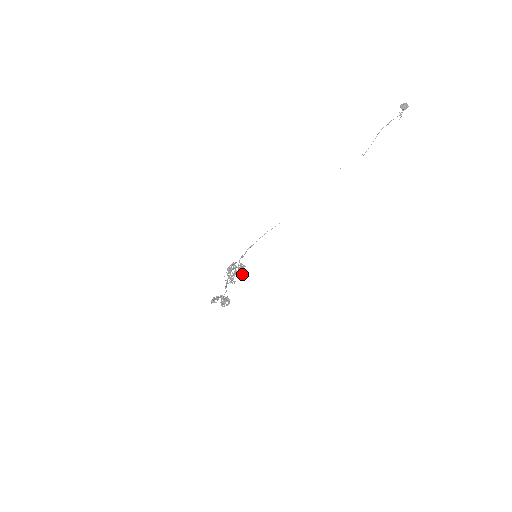
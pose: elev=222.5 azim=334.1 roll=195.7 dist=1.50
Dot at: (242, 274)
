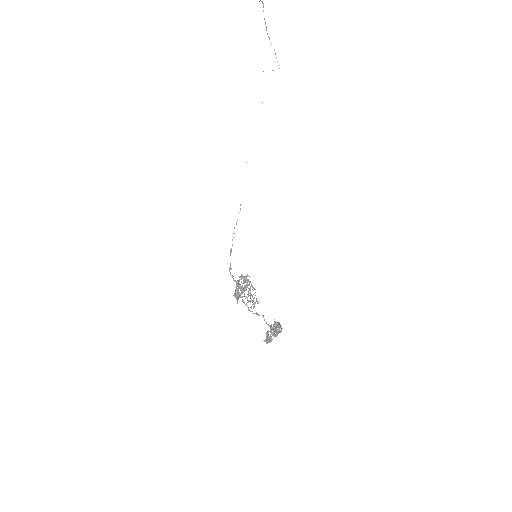
Dot at: (252, 285)
